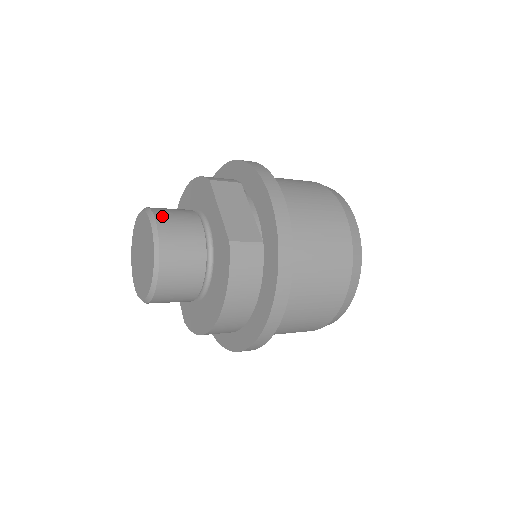
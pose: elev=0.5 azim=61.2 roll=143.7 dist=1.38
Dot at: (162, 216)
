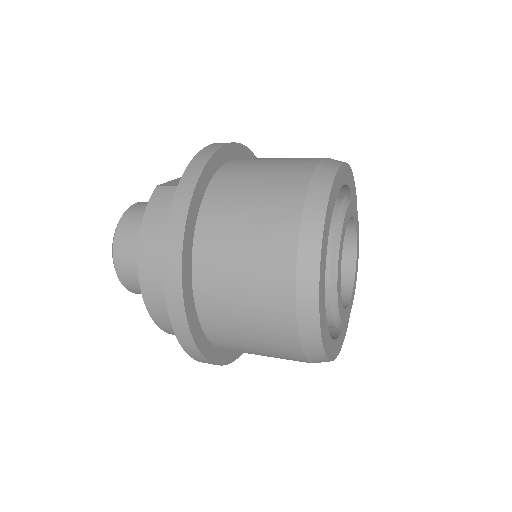
Dot at: occluded
